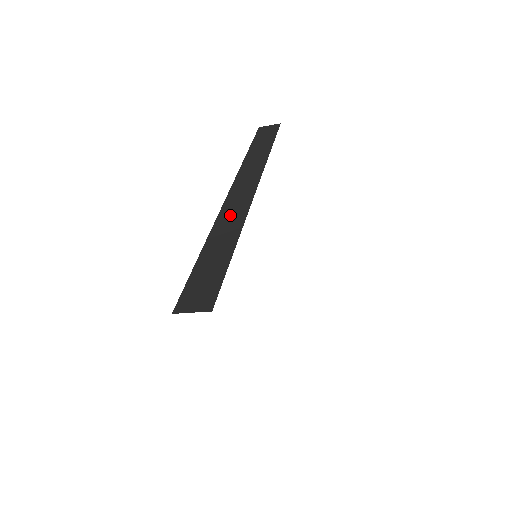
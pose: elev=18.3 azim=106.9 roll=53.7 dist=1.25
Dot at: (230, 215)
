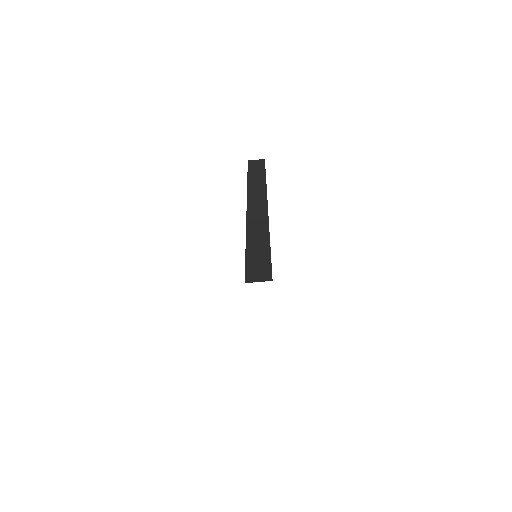
Dot at: (256, 223)
